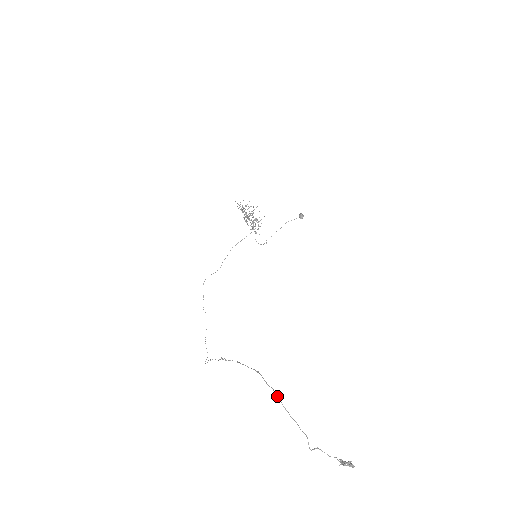
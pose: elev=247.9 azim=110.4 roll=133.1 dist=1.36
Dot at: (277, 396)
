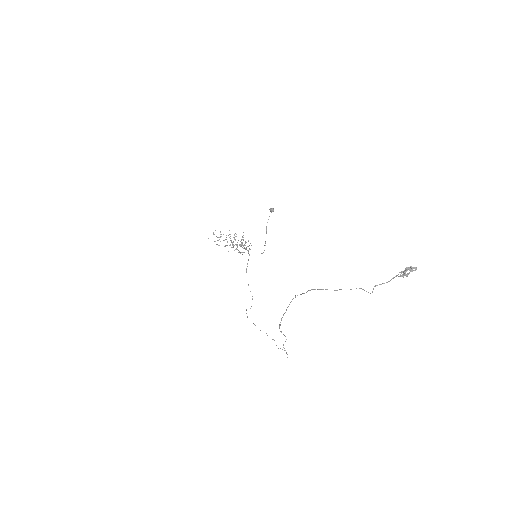
Dot at: occluded
